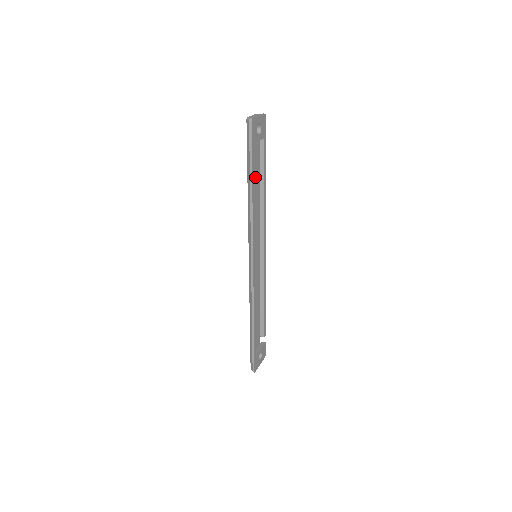
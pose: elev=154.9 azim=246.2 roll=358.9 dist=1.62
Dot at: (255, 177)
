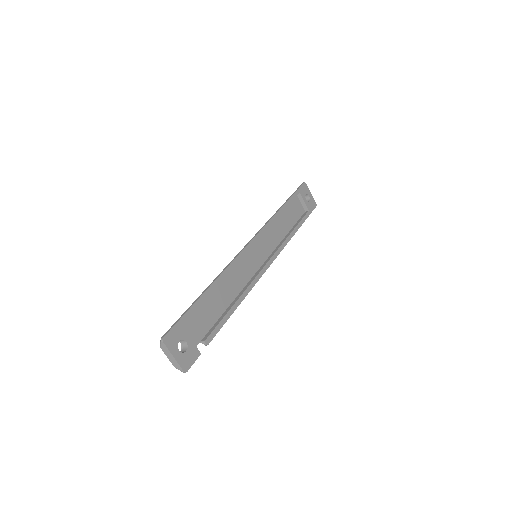
Dot at: (290, 218)
